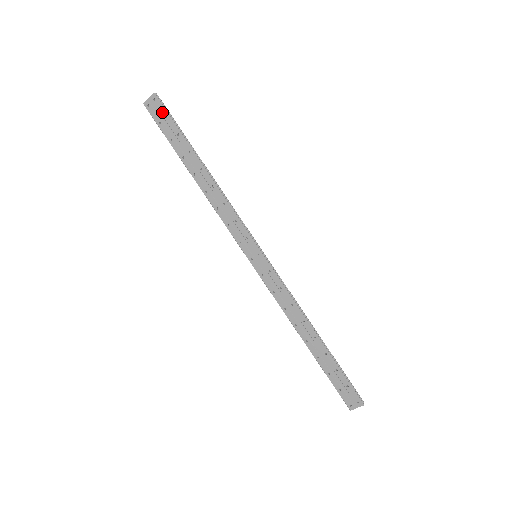
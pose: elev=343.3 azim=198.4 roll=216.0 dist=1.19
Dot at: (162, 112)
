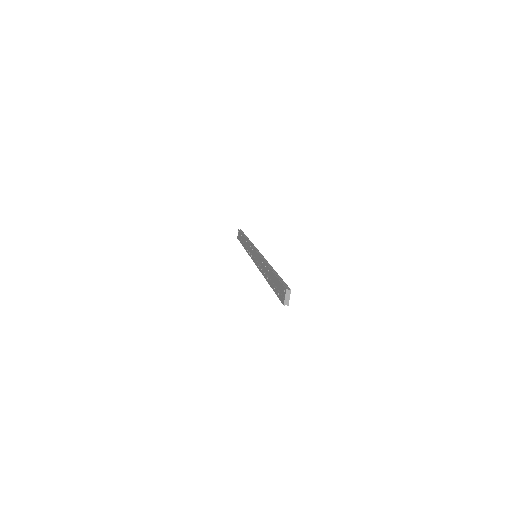
Dot at: (239, 233)
